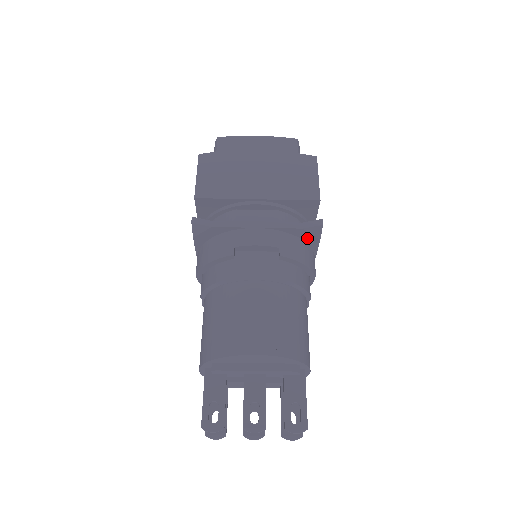
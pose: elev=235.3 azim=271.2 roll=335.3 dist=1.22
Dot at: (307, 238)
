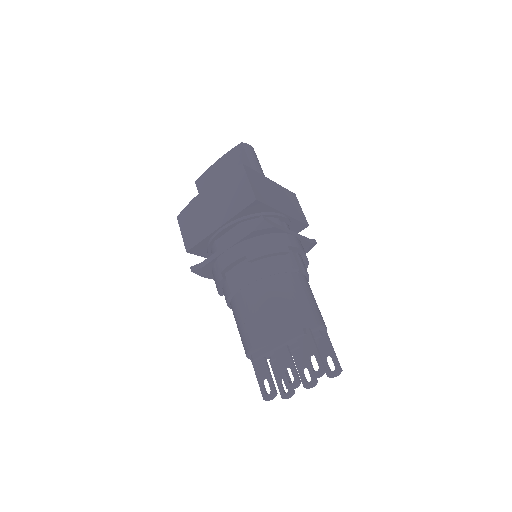
Dot at: (265, 232)
